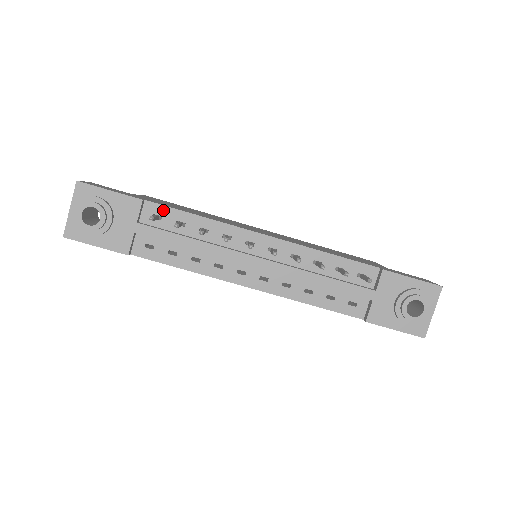
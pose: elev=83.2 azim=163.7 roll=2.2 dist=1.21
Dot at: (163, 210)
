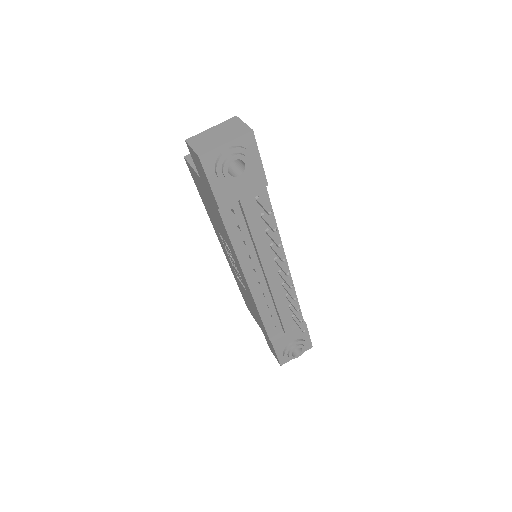
Dot at: (265, 199)
